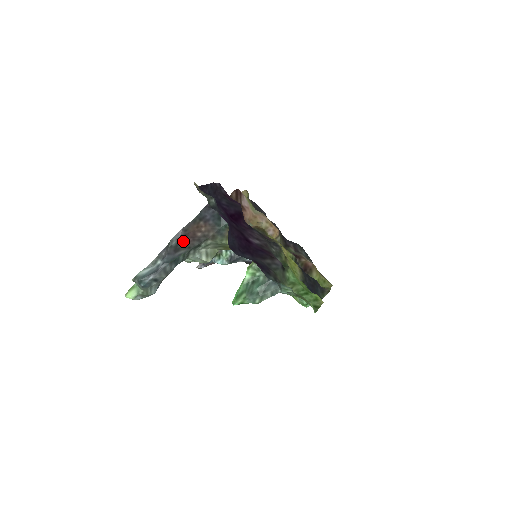
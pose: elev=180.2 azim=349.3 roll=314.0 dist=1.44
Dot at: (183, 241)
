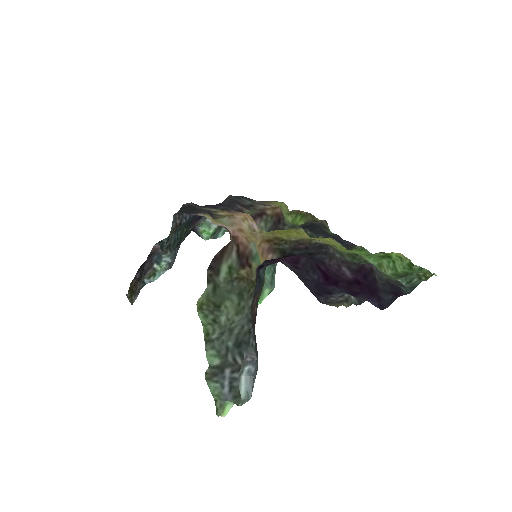
Dot at: (254, 332)
